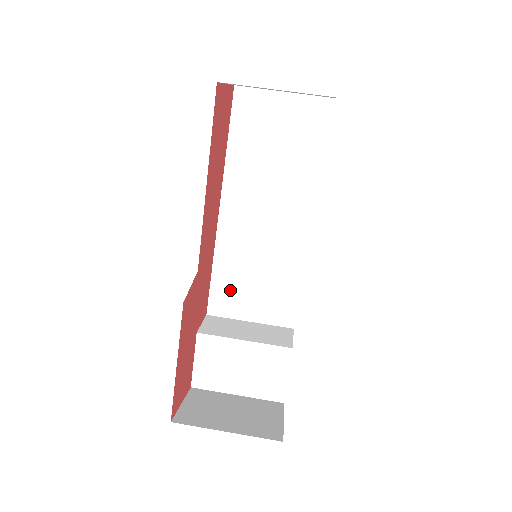
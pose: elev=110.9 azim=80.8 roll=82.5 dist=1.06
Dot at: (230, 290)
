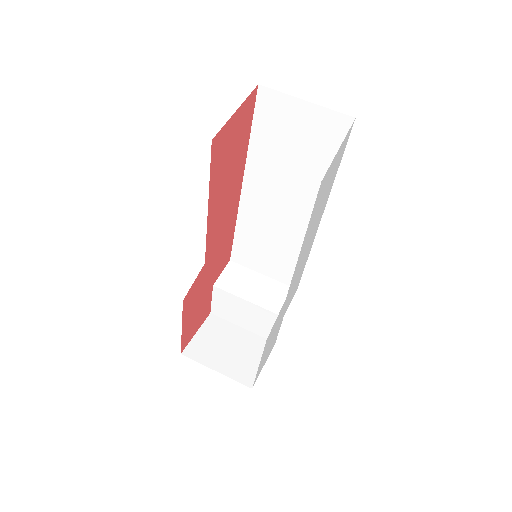
Dot at: (249, 250)
